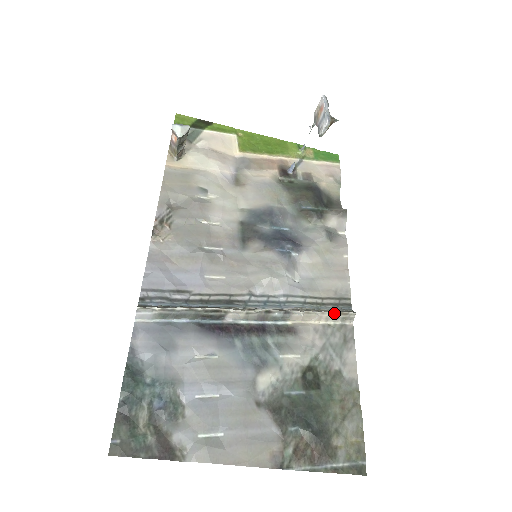
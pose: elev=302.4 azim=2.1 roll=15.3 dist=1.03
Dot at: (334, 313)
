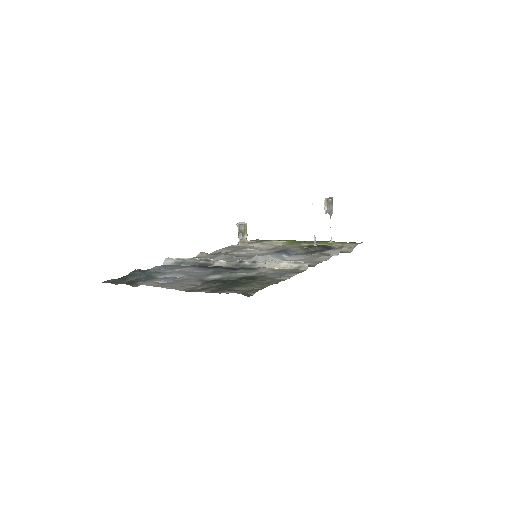
Dot at: (290, 262)
